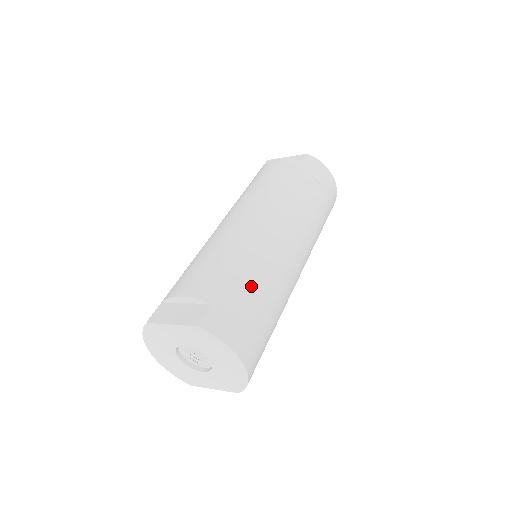
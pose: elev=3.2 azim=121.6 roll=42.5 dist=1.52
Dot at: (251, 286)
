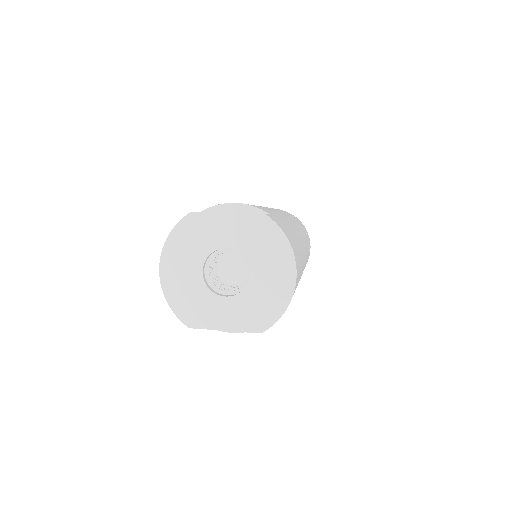
Dot at: (292, 232)
